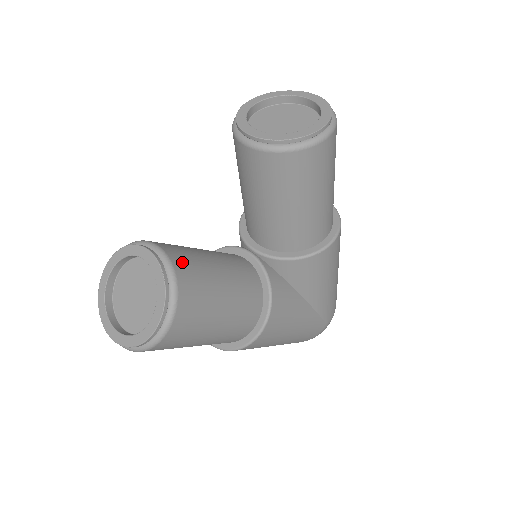
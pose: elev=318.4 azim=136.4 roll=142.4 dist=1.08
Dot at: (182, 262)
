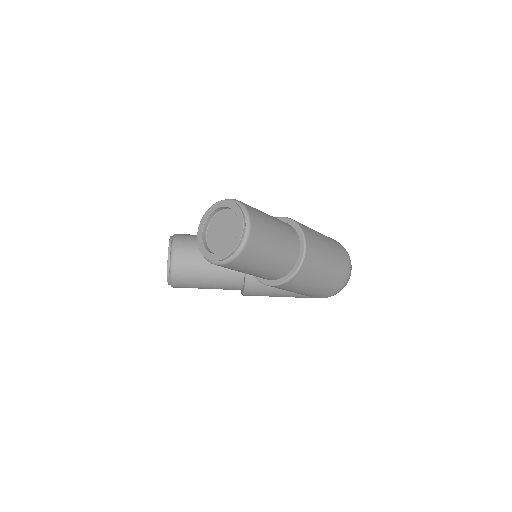
Dot at: (181, 265)
